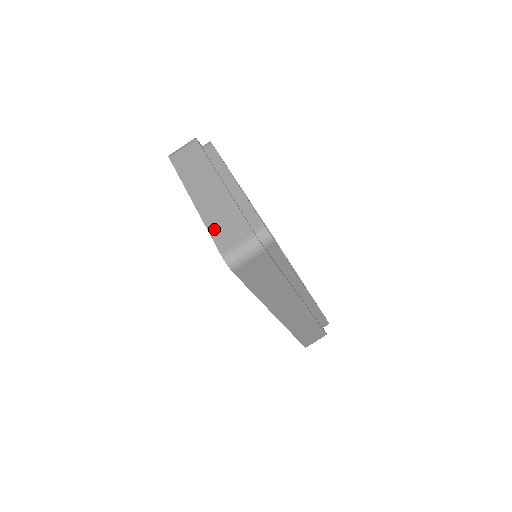
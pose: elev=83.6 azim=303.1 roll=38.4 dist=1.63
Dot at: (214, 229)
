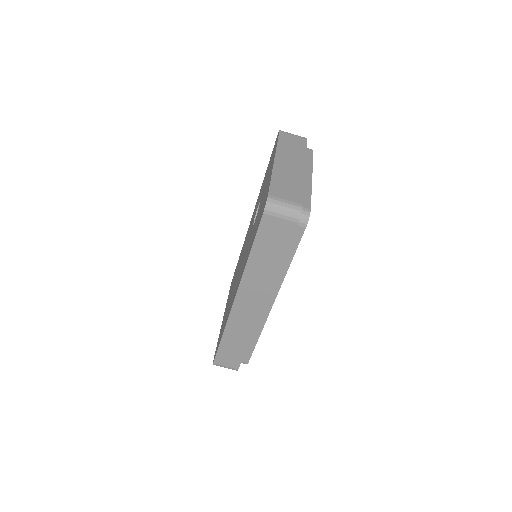
Dot at: (276, 181)
